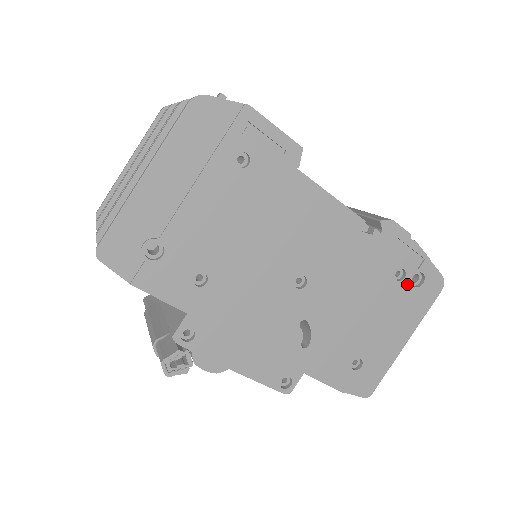
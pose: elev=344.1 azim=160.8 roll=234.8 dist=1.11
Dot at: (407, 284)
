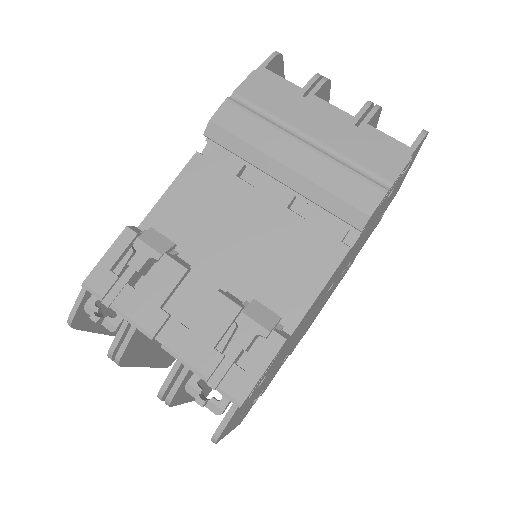
Dot at: (398, 182)
